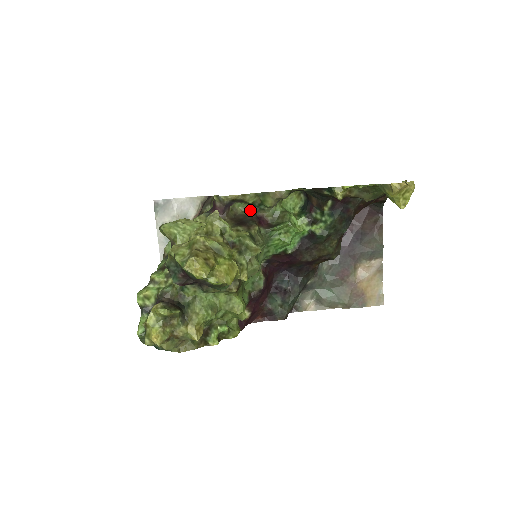
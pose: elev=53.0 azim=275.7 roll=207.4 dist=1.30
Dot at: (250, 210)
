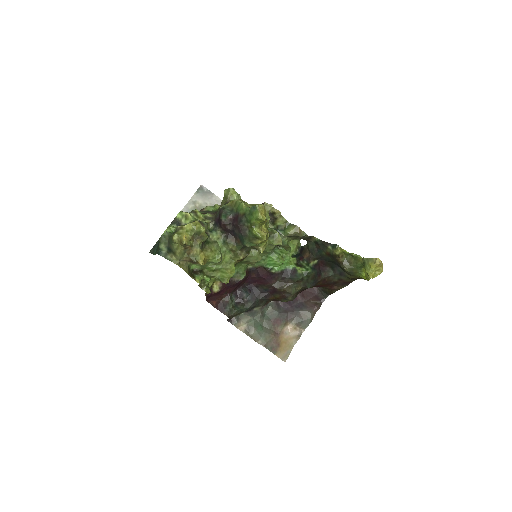
Dot at: occluded
